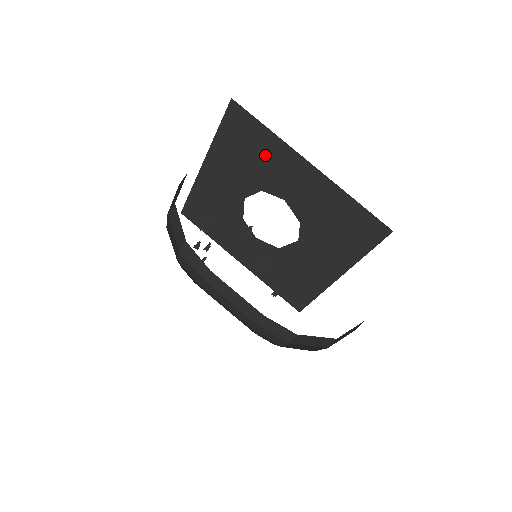
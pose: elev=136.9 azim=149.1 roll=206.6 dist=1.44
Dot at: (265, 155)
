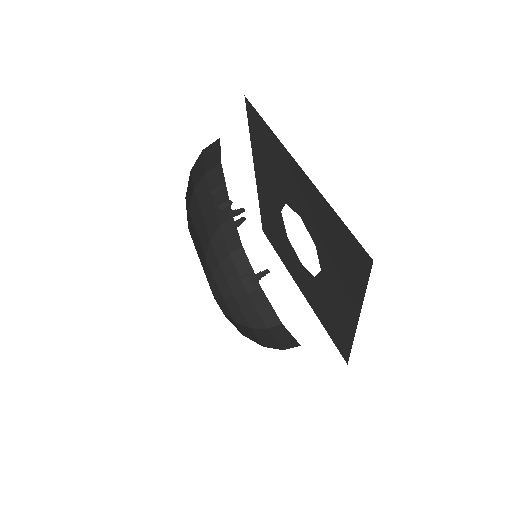
Dot at: (343, 272)
